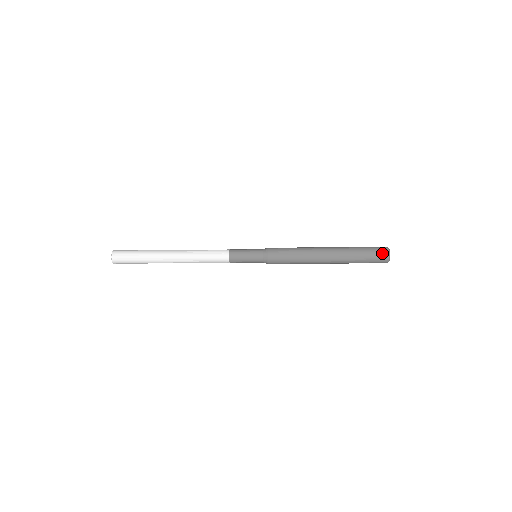
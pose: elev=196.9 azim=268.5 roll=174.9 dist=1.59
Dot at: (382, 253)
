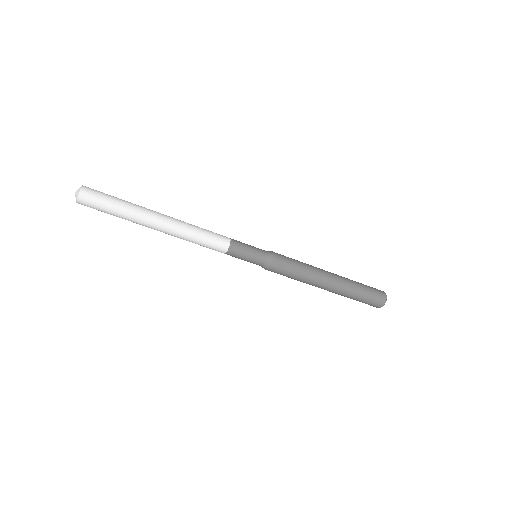
Dot at: (380, 292)
